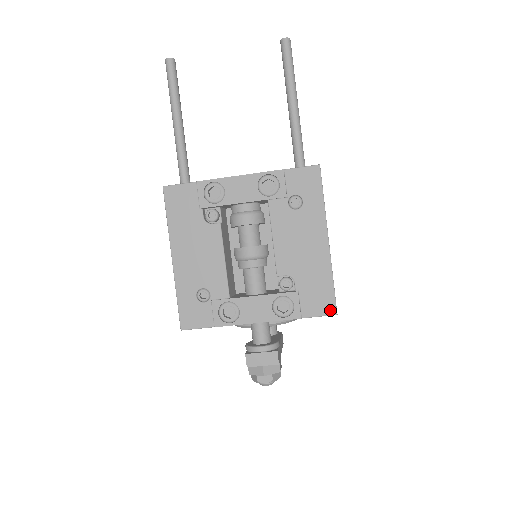
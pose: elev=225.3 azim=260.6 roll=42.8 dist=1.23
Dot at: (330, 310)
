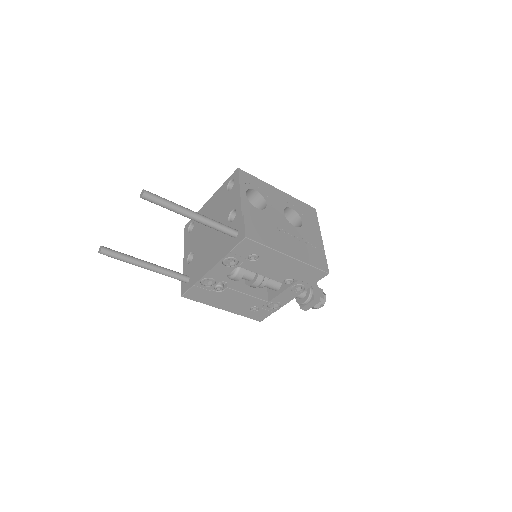
Dot at: (323, 275)
